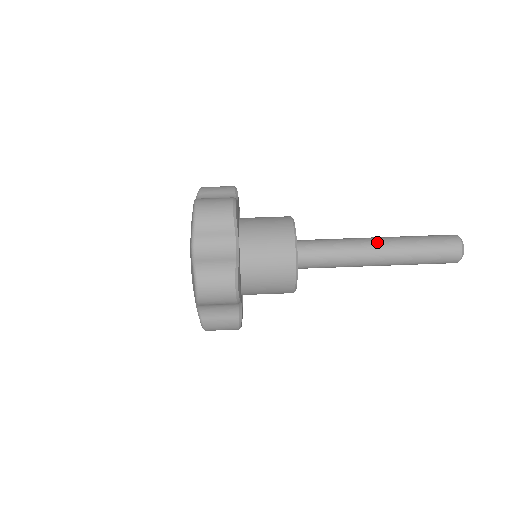
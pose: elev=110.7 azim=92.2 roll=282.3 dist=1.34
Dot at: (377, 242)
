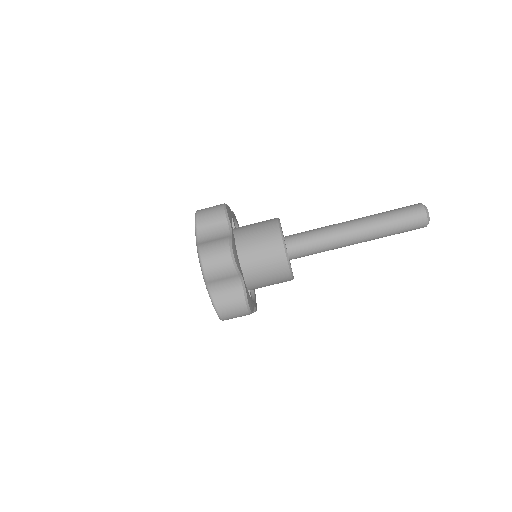
Dot at: (357, 242)
